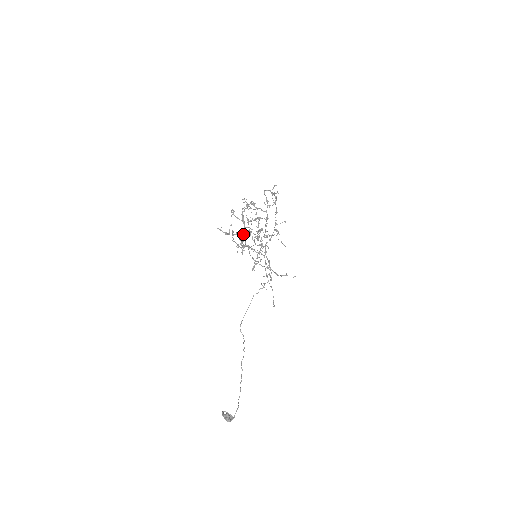
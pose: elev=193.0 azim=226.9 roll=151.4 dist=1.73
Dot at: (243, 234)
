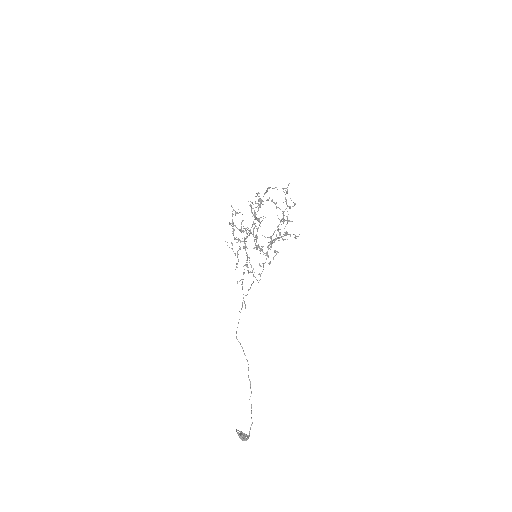
Dot at: occluded
